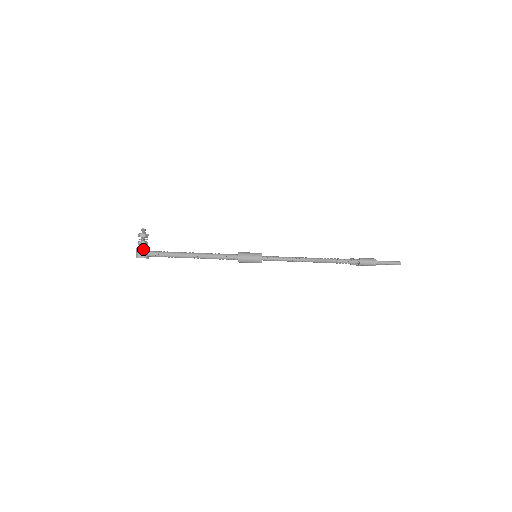
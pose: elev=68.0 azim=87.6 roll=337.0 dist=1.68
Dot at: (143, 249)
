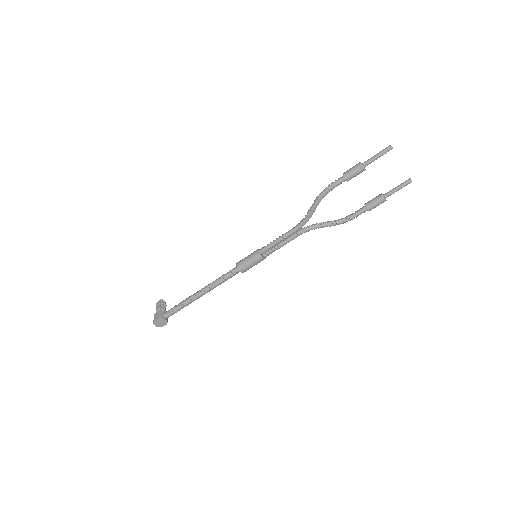
Dot at: (158, 312)
